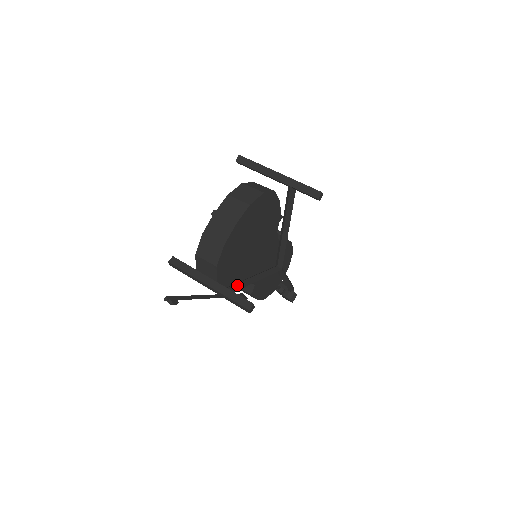
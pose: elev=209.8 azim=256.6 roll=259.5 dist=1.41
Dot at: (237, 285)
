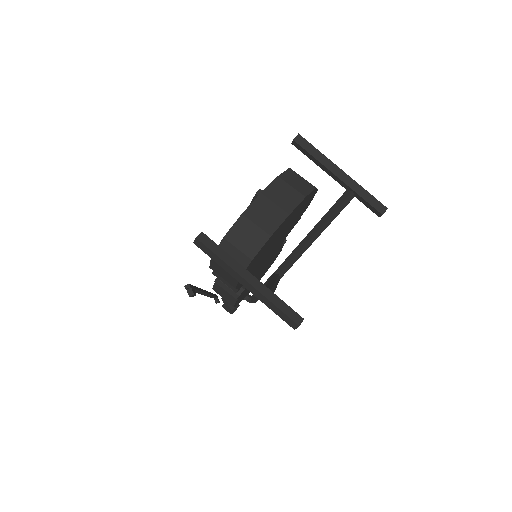
Dot at: (272, 289)
